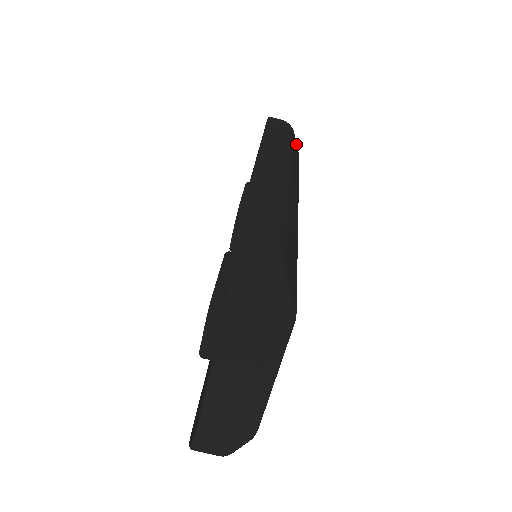
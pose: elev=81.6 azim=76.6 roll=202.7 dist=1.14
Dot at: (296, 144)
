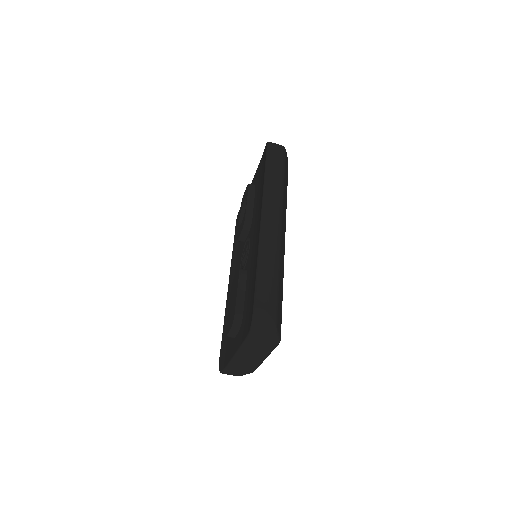
Dot at: (287, 158)
